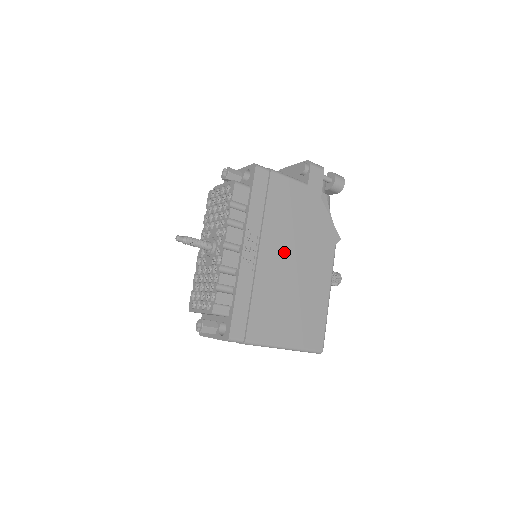
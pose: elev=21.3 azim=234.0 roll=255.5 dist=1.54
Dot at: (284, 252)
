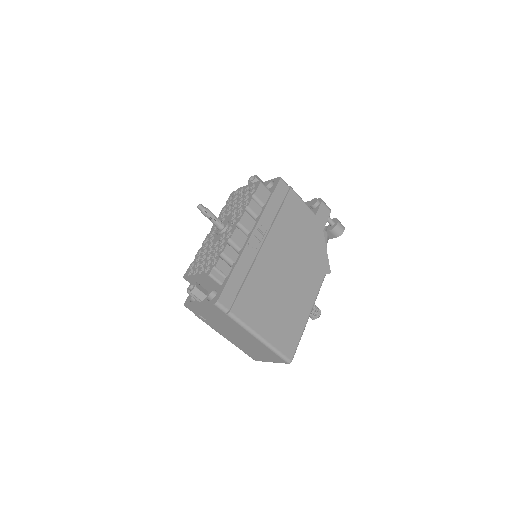
Dot at: (283, 256)
